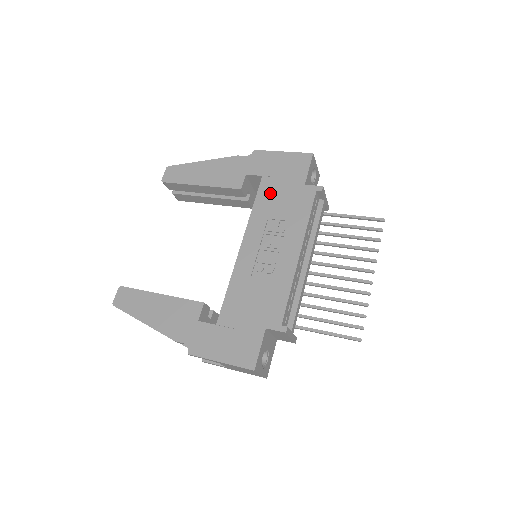
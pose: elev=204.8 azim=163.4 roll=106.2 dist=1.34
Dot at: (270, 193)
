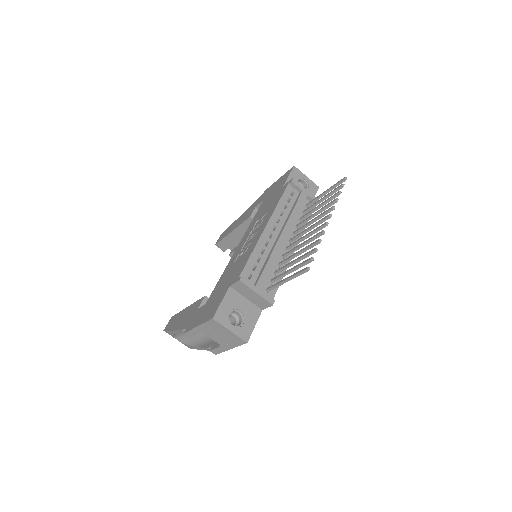
Dot at: (263, 206)
